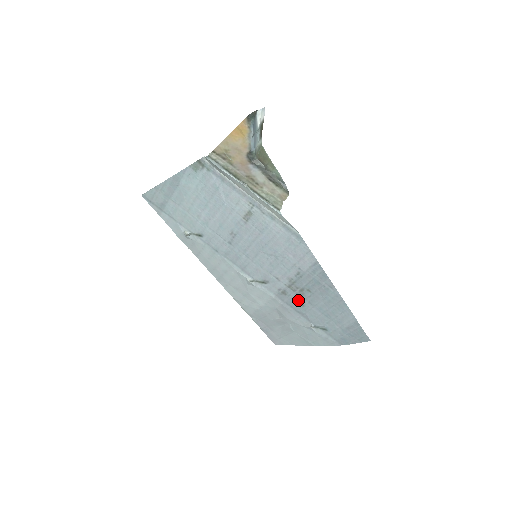
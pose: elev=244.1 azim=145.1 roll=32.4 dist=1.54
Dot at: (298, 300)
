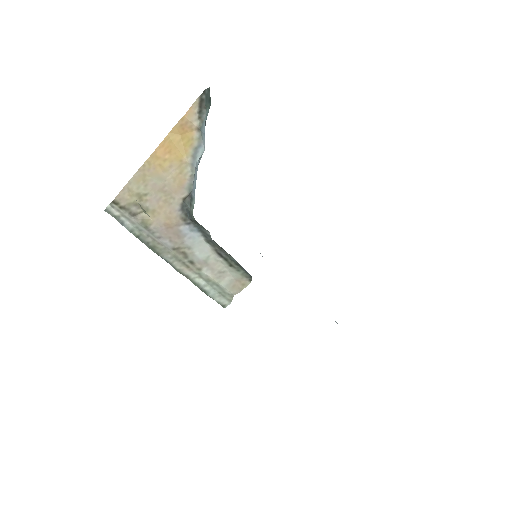
Dot at: occluded
